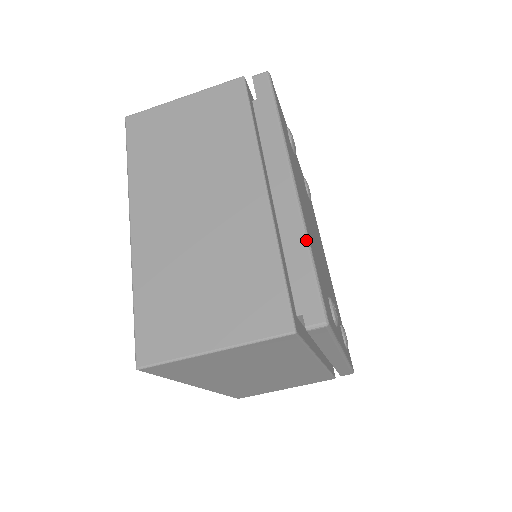
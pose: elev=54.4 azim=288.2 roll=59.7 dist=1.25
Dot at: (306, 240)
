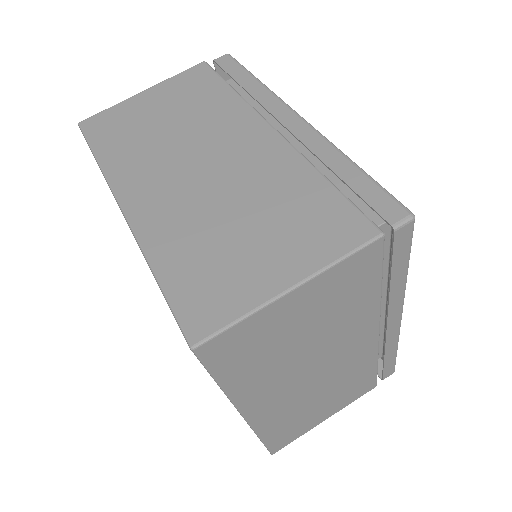
Dot at: (344, 156)
